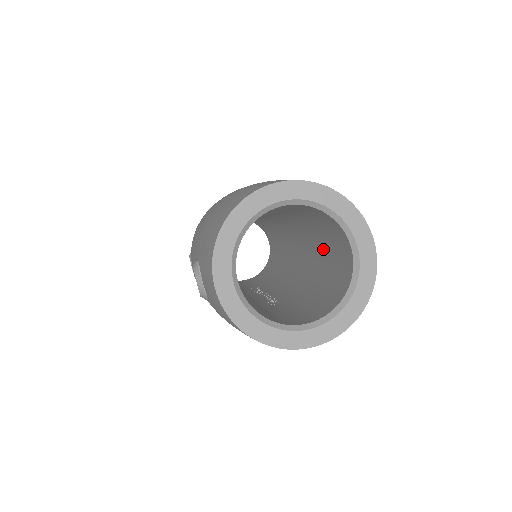
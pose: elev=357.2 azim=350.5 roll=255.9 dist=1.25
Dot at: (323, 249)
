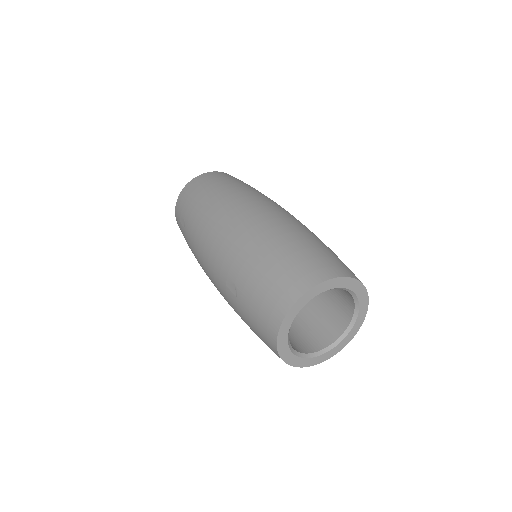
Dot at: occluded
